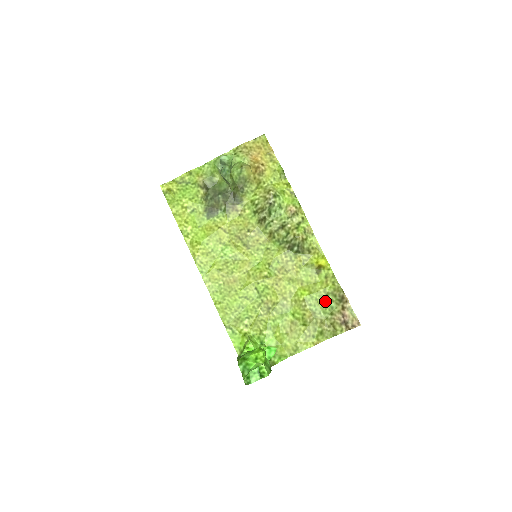
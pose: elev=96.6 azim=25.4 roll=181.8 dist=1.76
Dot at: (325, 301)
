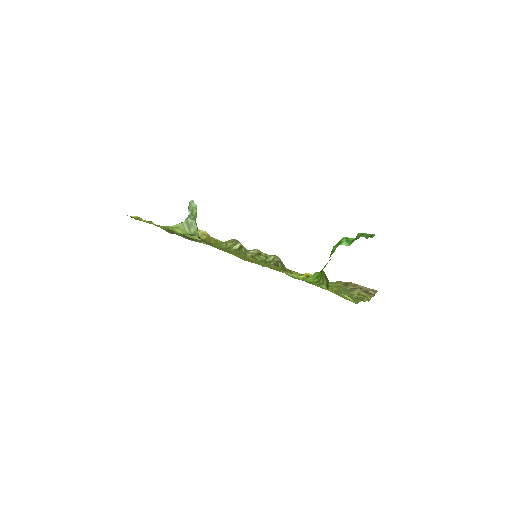
Dot at: occluded
